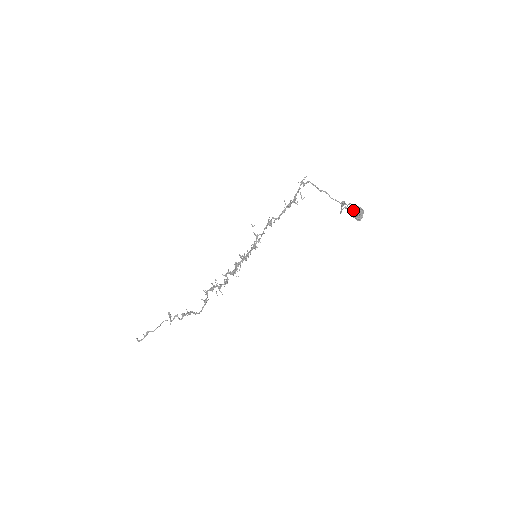
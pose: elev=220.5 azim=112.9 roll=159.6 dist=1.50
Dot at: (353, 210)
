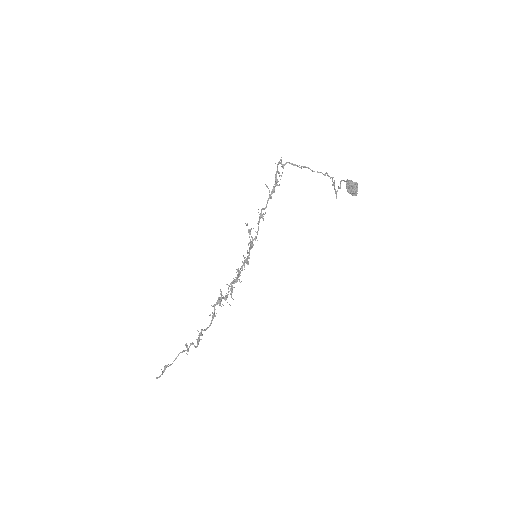
Dot at: (346, 186)
